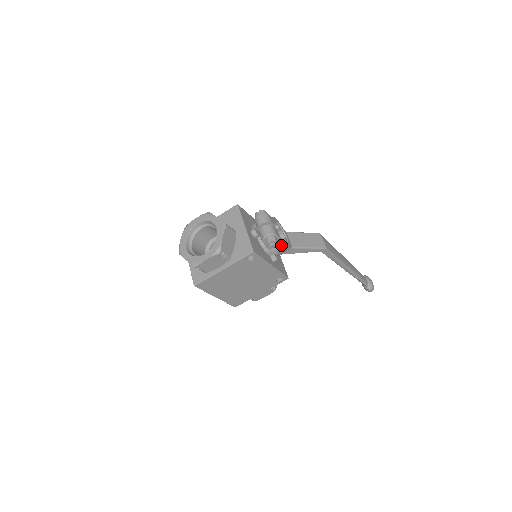
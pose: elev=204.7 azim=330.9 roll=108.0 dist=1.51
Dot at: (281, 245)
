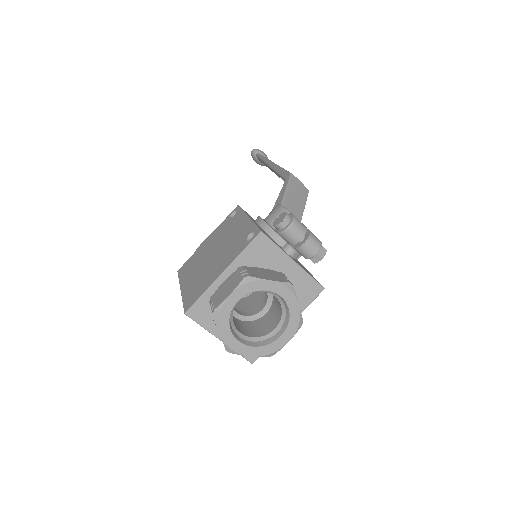
Dot at: occluded
